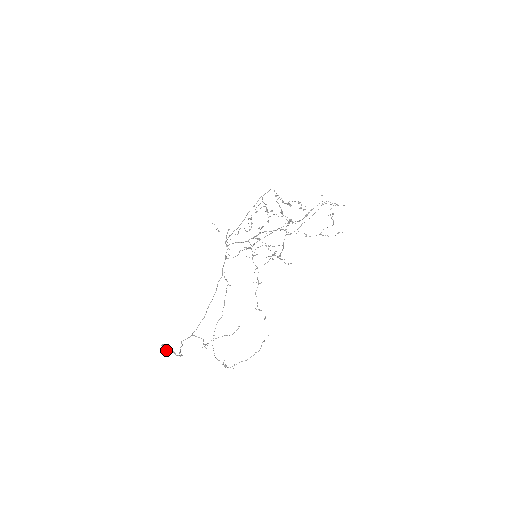
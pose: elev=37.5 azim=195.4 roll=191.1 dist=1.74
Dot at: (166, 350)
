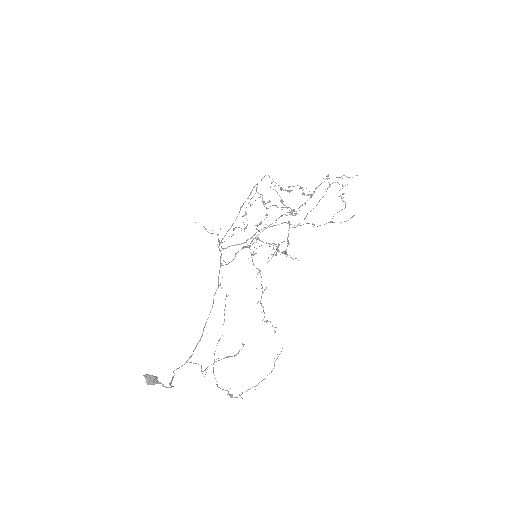
Dot at: (150, 381)
